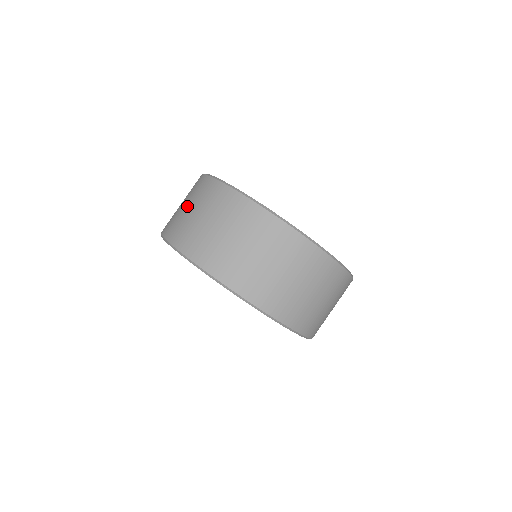
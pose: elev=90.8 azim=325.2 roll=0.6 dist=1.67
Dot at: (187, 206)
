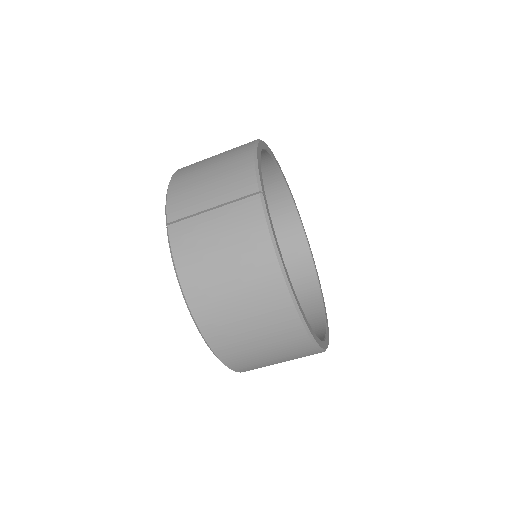
Dot at: (233, 283)
